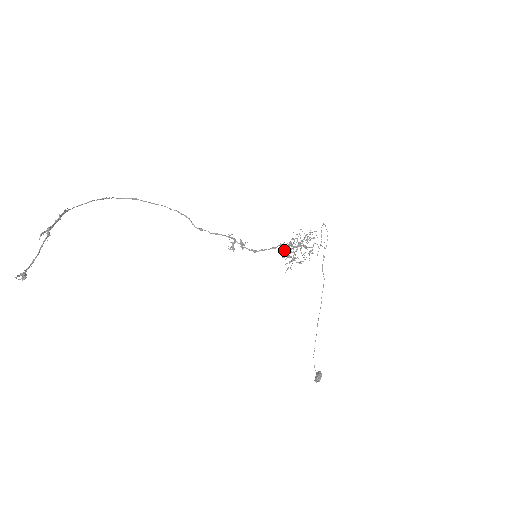
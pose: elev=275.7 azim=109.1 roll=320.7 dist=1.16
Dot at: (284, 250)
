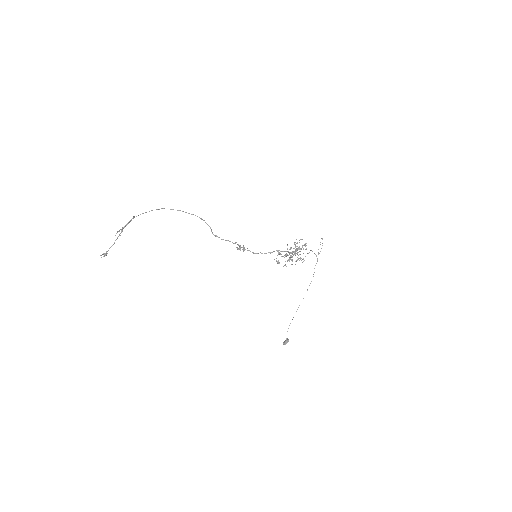
Dot at: (277, 255)
